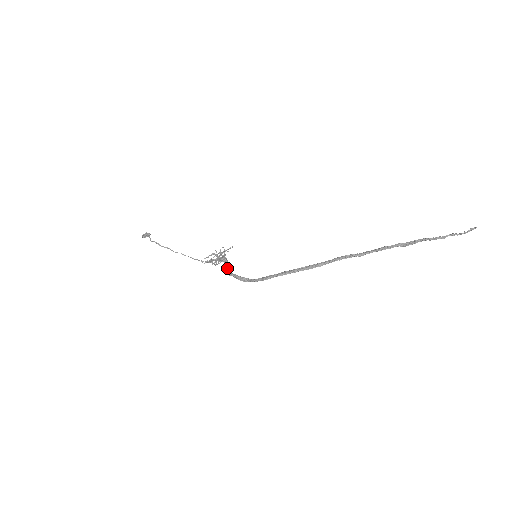
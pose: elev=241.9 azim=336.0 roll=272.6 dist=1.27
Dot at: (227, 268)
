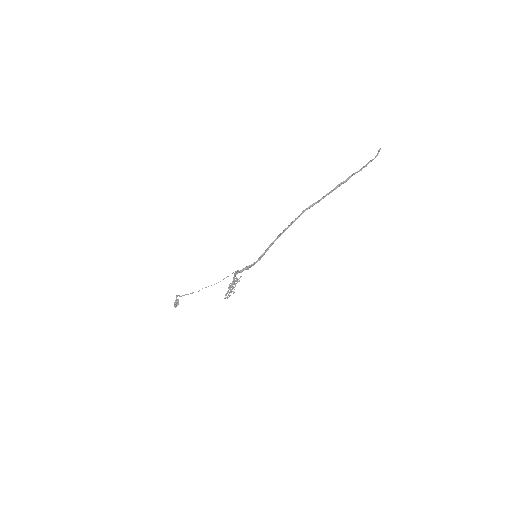
Dot at: (238, 271)
